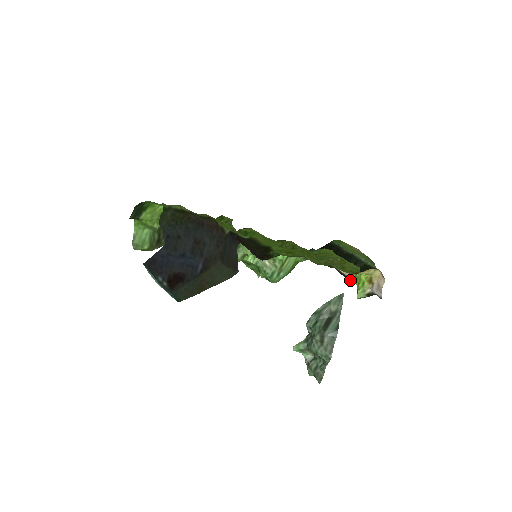
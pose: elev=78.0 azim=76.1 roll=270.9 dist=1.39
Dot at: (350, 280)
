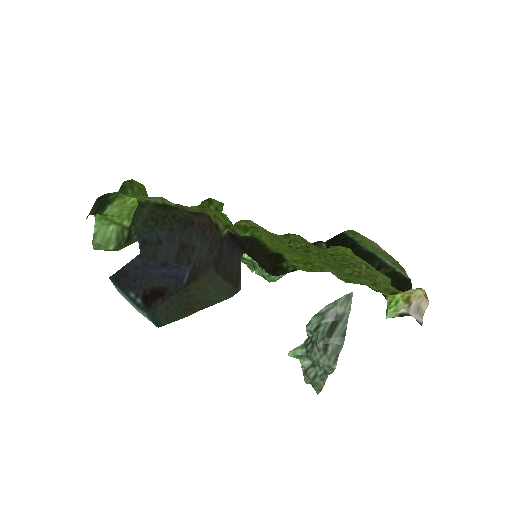
Dot at: occluded
